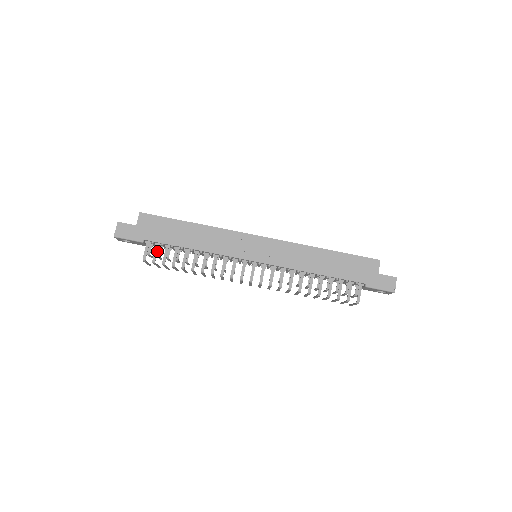
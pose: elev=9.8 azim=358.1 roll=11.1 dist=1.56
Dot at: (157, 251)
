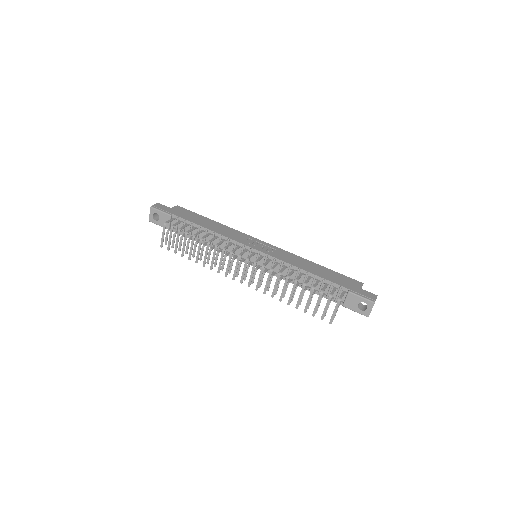
Dot at: (179, 223)
